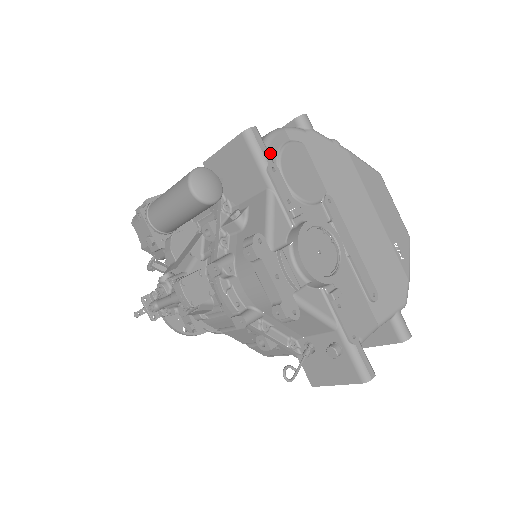
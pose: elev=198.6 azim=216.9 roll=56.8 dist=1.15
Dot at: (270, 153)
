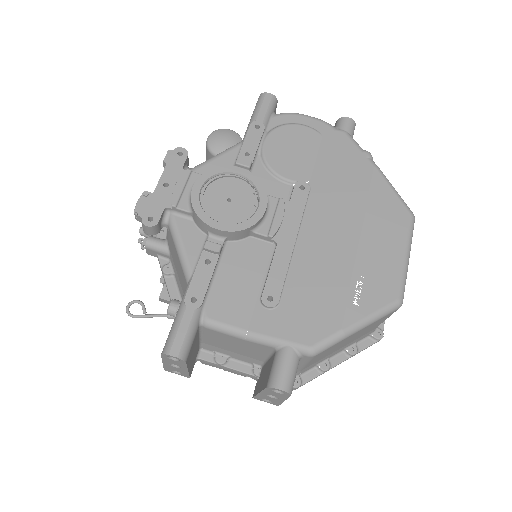
Dot at: (272, 120)
